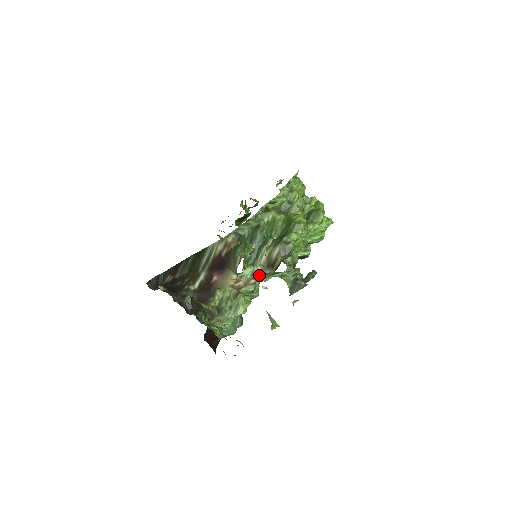
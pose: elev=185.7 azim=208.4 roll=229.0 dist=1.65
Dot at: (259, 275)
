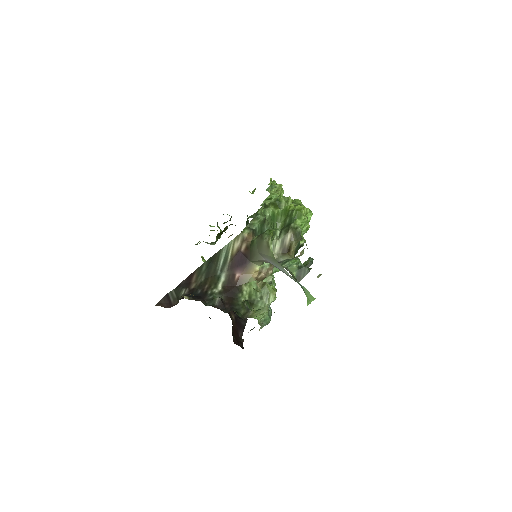
Dot at: occluded
